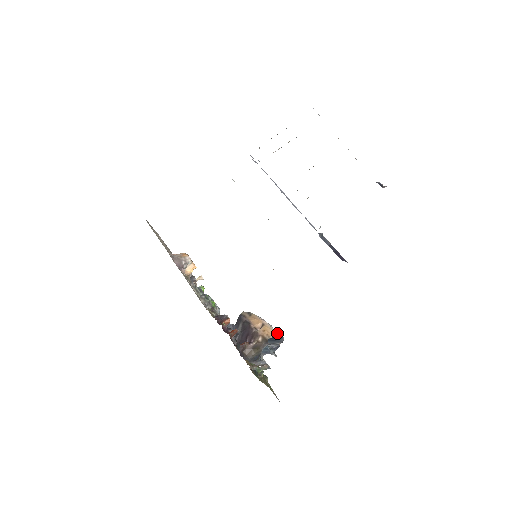
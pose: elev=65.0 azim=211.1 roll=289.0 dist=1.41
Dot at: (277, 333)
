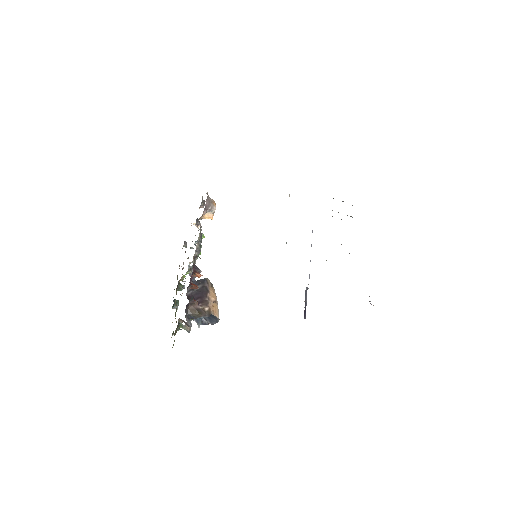
Dot at: occluded
